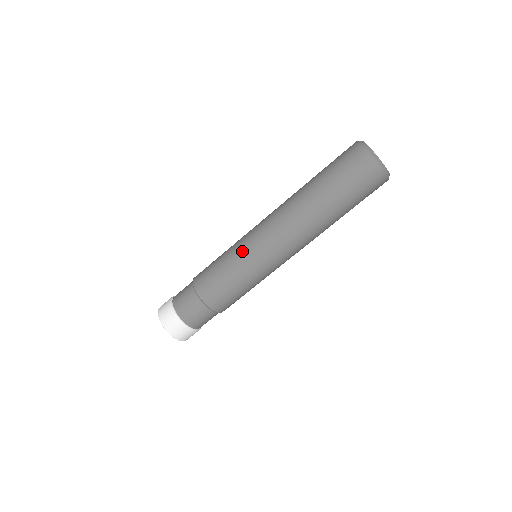
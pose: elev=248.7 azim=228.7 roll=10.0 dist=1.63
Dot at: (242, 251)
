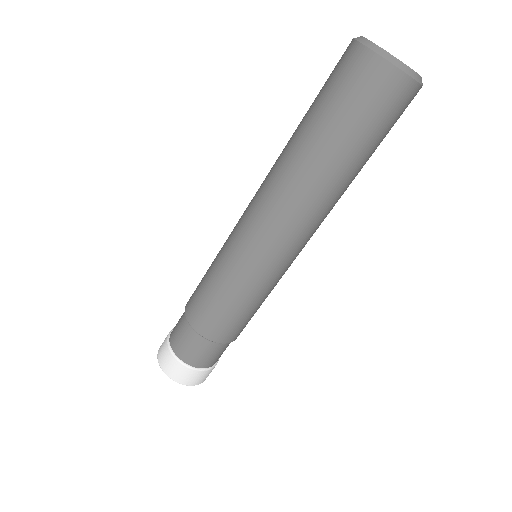
Dot at: (246, 273)
